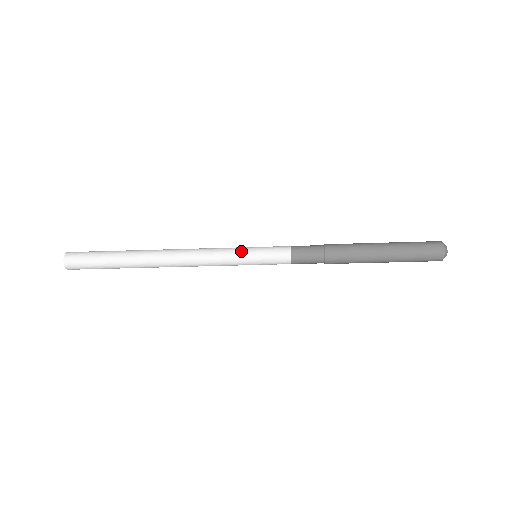
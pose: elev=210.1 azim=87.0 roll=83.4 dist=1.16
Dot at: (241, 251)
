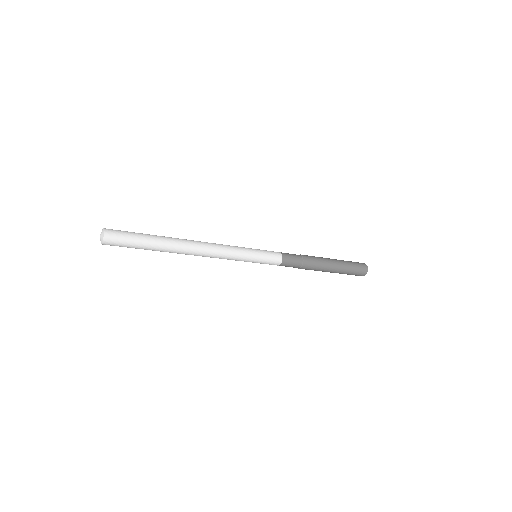
Dot at: (248, 259)
